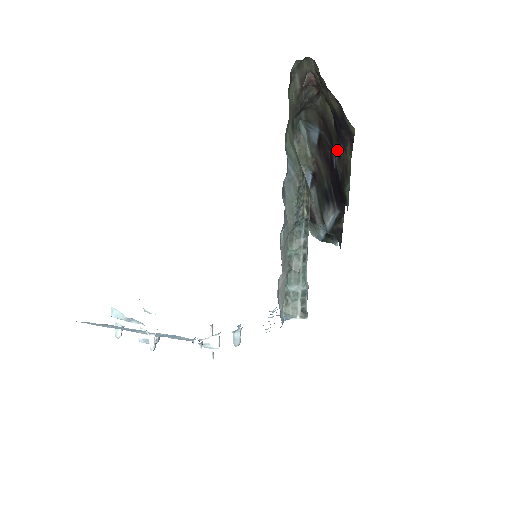
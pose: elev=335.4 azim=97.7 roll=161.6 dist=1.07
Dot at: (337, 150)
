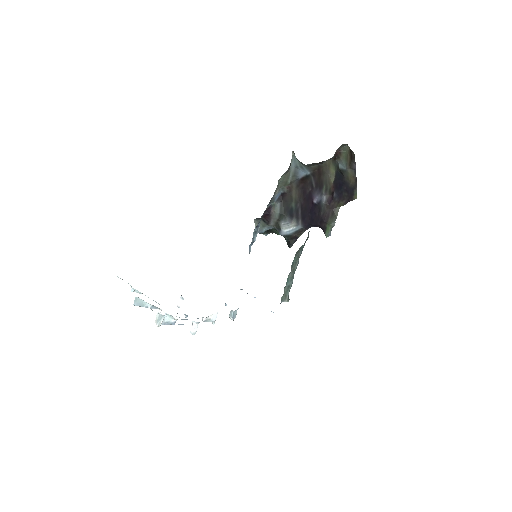
Dot at: (327, 196)
